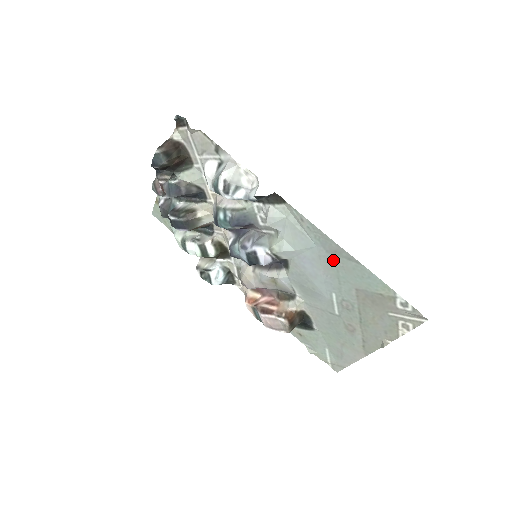
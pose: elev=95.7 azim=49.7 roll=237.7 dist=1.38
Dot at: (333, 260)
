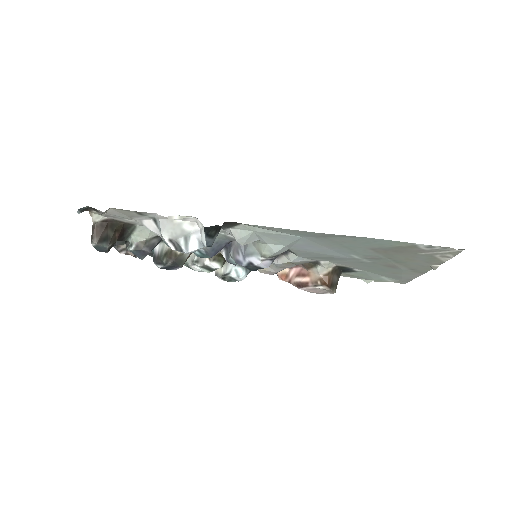
Dot at: (328, 240)
